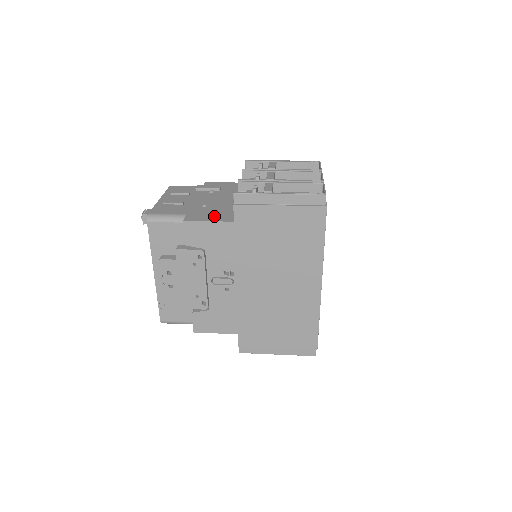
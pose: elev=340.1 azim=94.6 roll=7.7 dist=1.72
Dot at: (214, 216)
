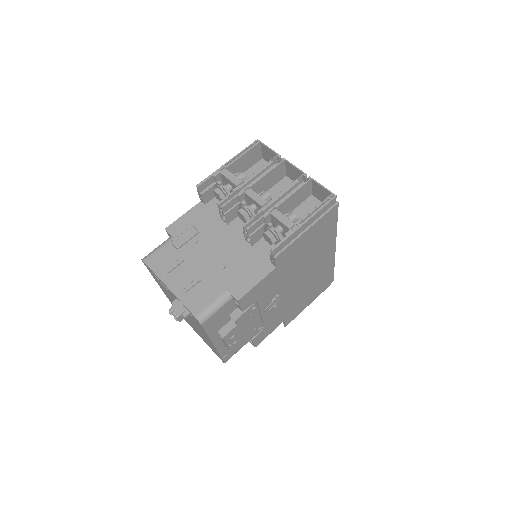
Dot at: (252, 274)
